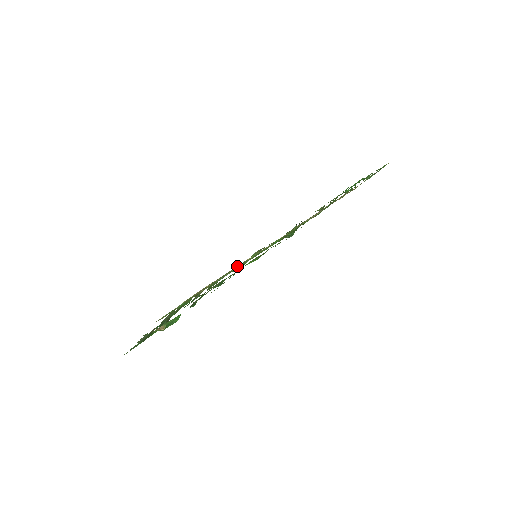
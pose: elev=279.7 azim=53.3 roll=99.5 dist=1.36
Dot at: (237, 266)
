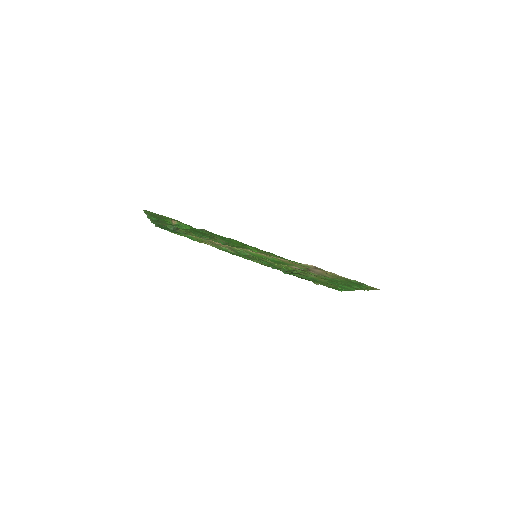
Dot at: (241, 249)
